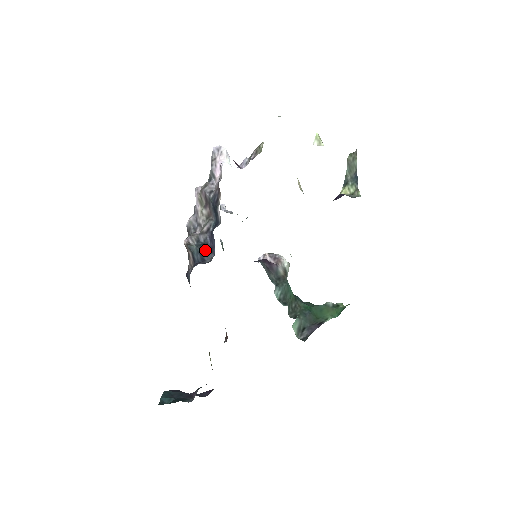
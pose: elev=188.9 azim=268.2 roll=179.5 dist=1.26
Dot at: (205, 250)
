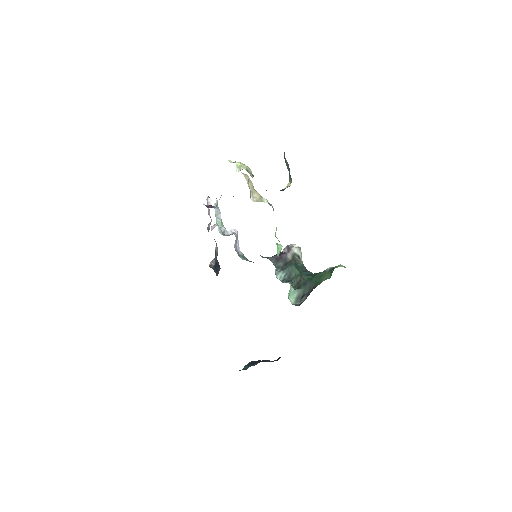
Dot at: (217, 266)
